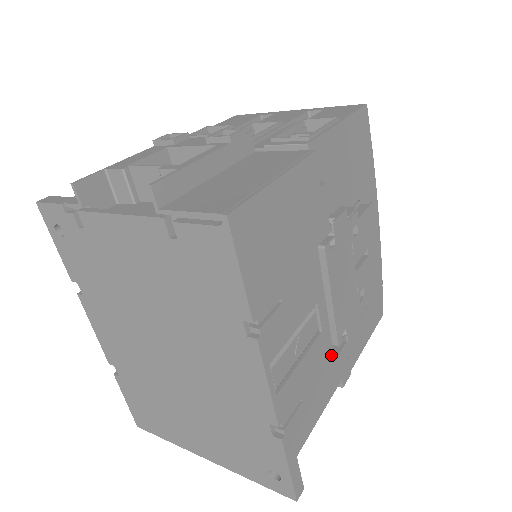
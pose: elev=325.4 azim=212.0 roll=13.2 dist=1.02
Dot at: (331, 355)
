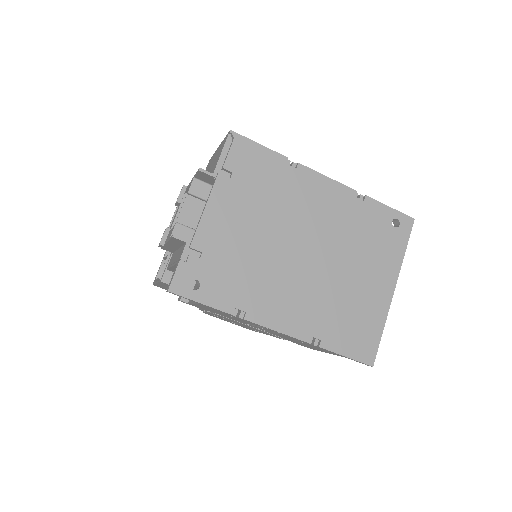
Dot at: occluded
